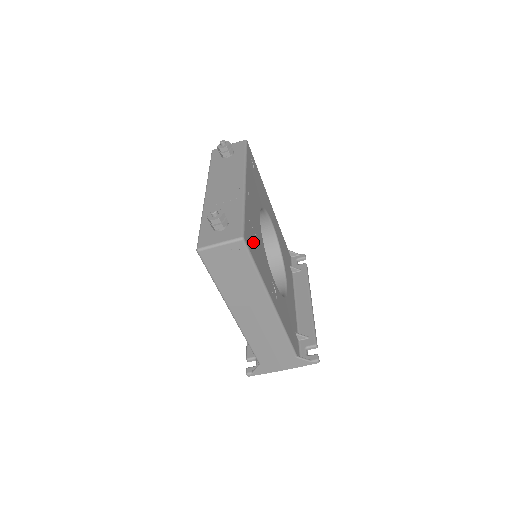
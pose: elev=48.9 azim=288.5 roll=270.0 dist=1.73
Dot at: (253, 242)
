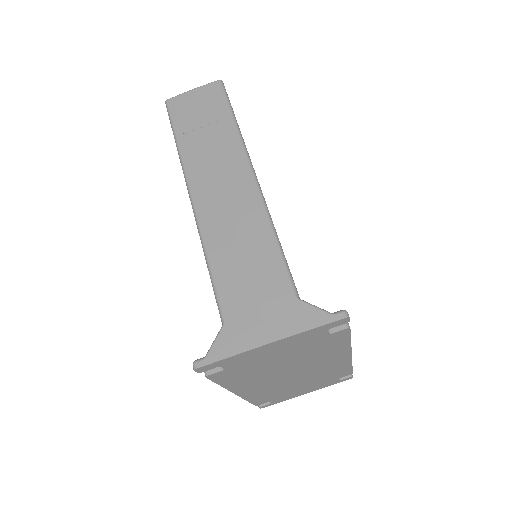
Dot at: occluded
